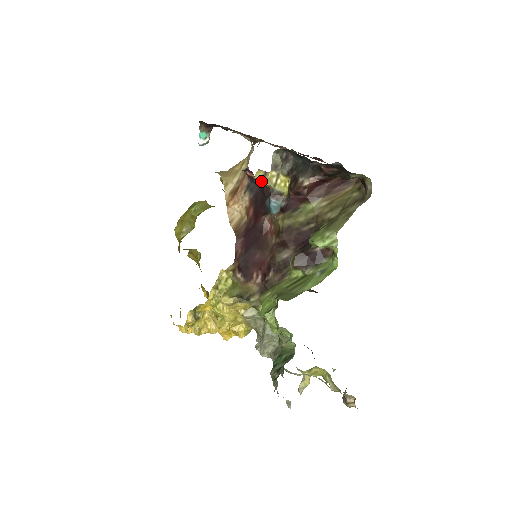
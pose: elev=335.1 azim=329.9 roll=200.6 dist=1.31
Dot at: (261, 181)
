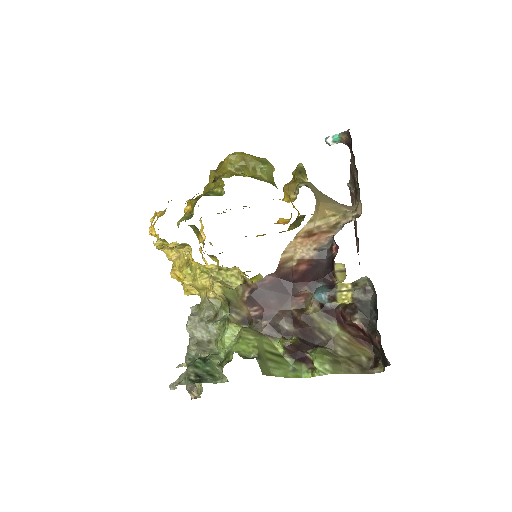
Dot at: (335, 270)
